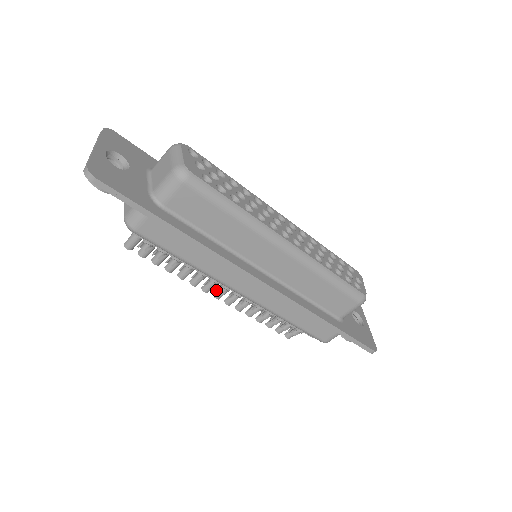
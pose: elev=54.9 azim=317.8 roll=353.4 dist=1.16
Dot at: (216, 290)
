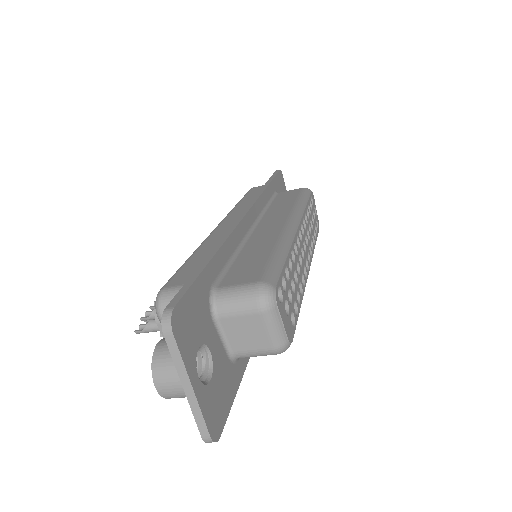
Dot at: occluded
